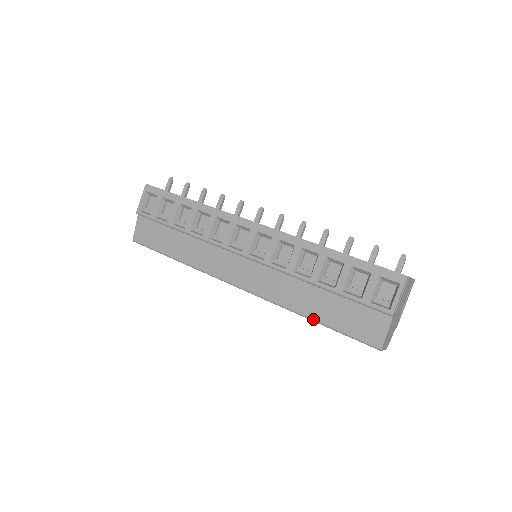
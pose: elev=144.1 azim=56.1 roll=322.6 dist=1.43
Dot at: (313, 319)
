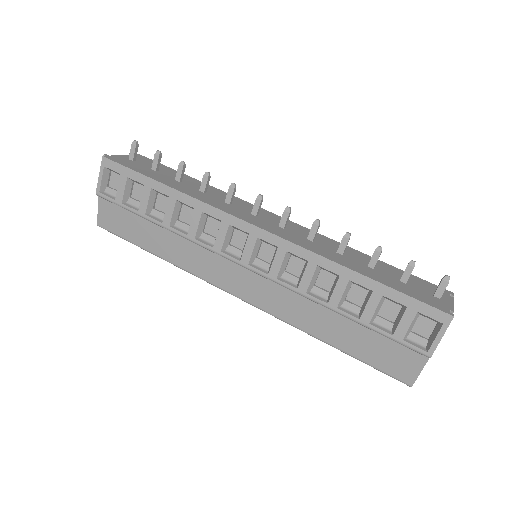
Dot at: (330, 344)
